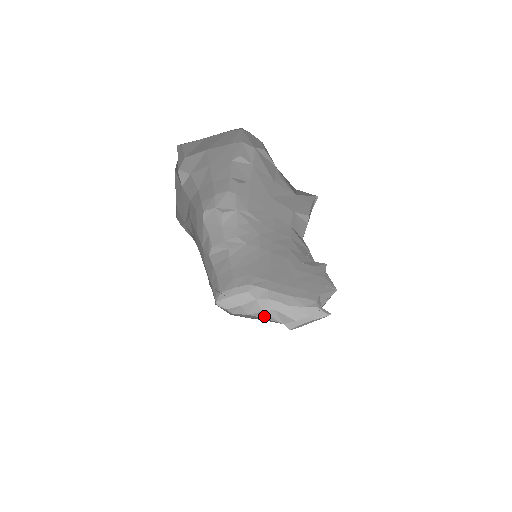
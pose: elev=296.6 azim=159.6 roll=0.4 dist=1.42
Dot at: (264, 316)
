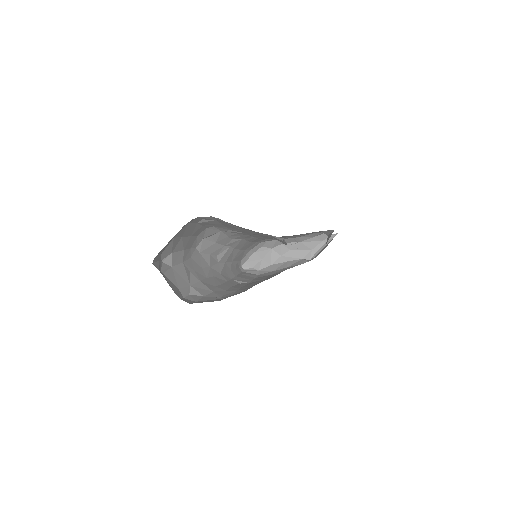
Dot at: (284, 260)
